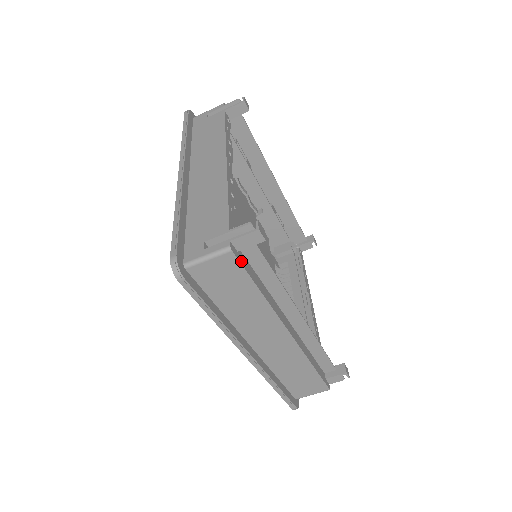
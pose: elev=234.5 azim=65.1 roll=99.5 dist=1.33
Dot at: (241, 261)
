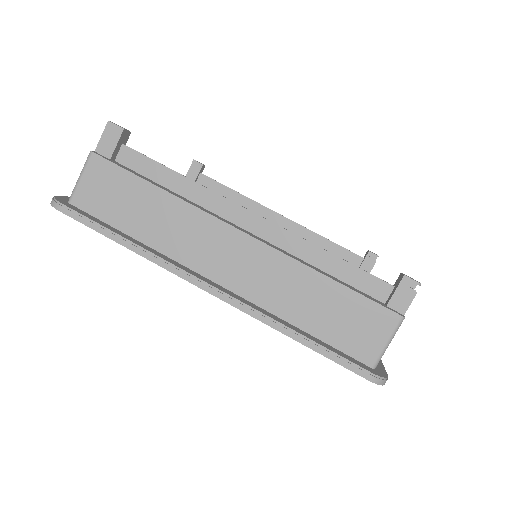
Dot at: (114, 163)
